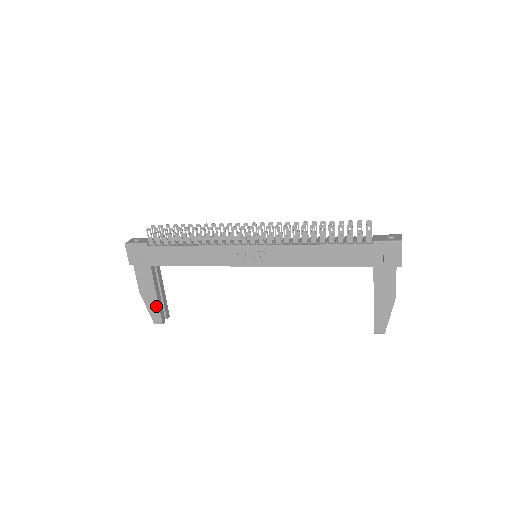
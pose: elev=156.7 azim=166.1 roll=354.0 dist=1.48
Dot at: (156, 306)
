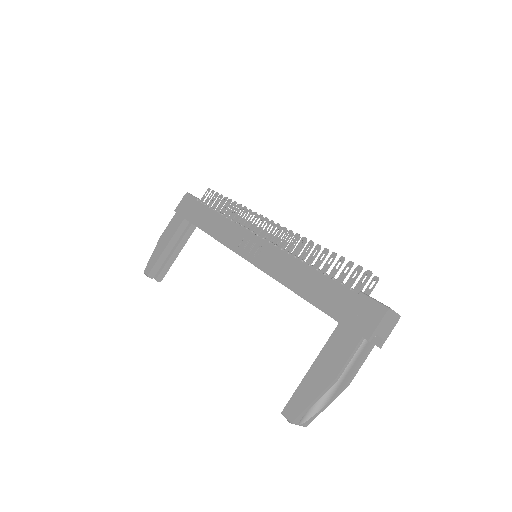
Dot at: (158, 256)
